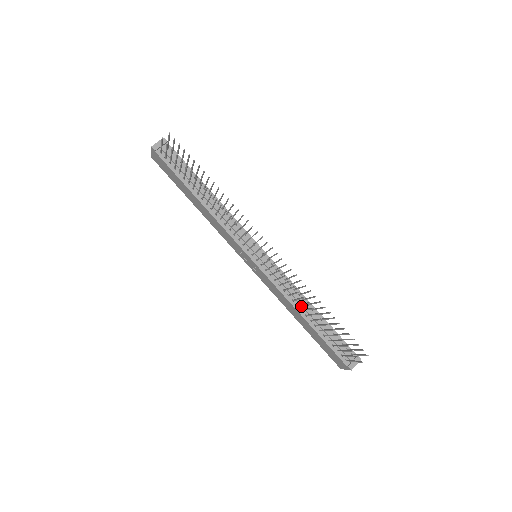
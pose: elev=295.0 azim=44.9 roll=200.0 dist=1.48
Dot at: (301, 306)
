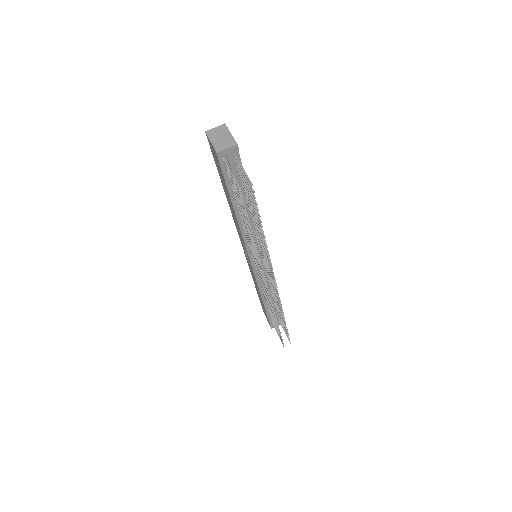
Dot at: occluded
